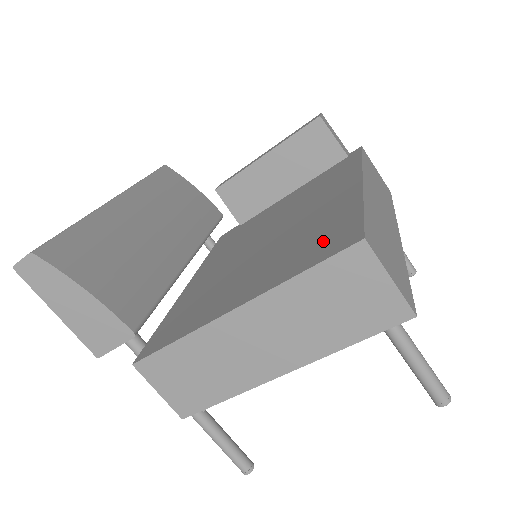
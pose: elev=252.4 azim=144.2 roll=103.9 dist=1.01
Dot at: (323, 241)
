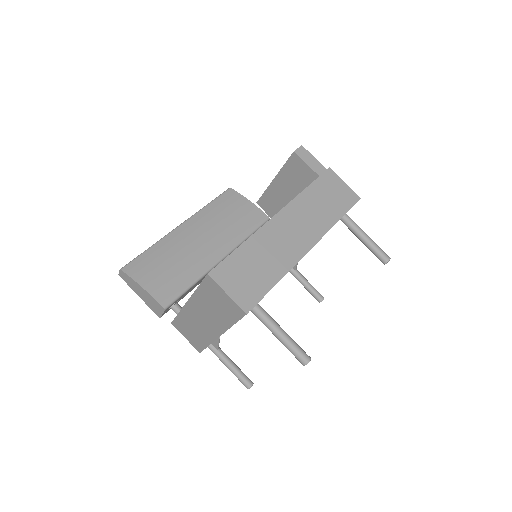
Dot at: occluded
